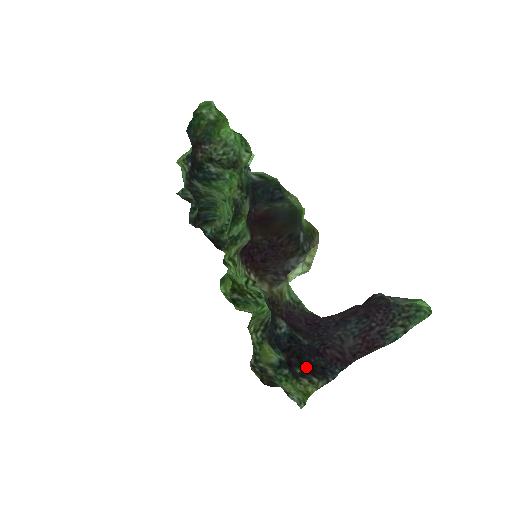
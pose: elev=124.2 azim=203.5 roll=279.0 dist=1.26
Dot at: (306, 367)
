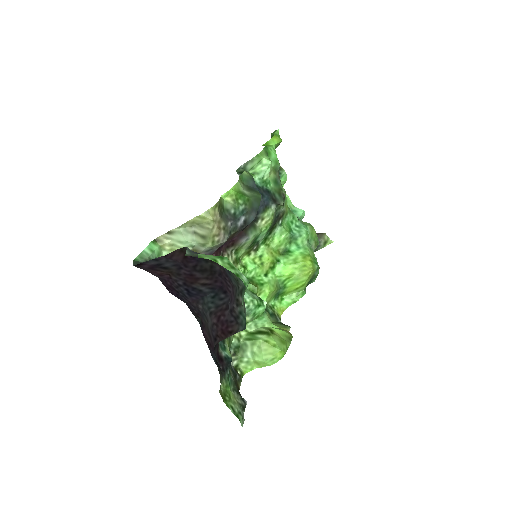
Dot at: occluded
